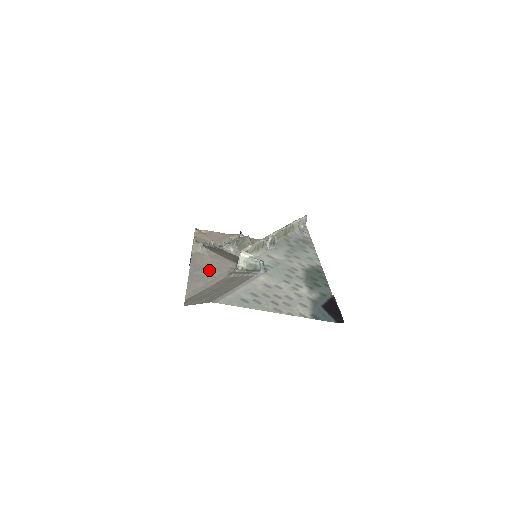
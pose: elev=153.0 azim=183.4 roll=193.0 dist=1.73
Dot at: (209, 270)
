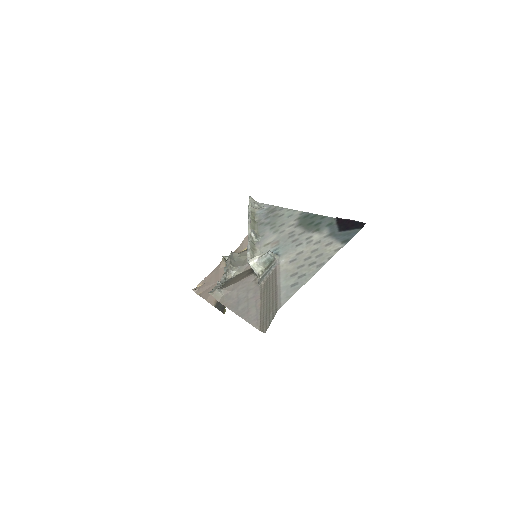
Dot at: (244, 298)
